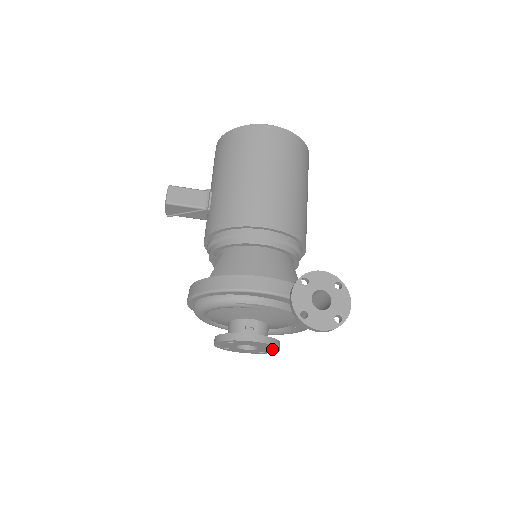
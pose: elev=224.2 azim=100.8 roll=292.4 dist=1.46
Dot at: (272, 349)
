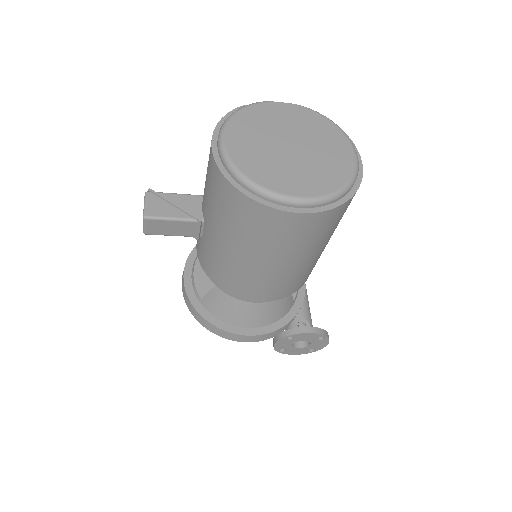
Dot at: occluded
